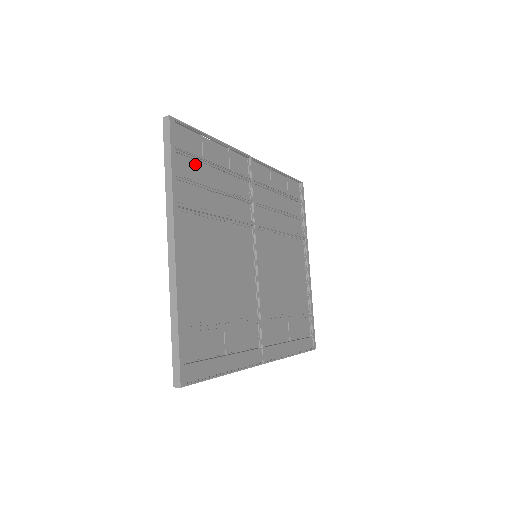
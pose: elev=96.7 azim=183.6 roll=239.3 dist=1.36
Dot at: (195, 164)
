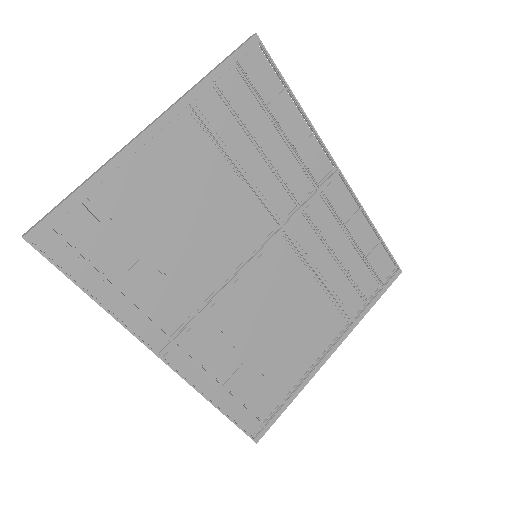
Dot at: (252, 100)
